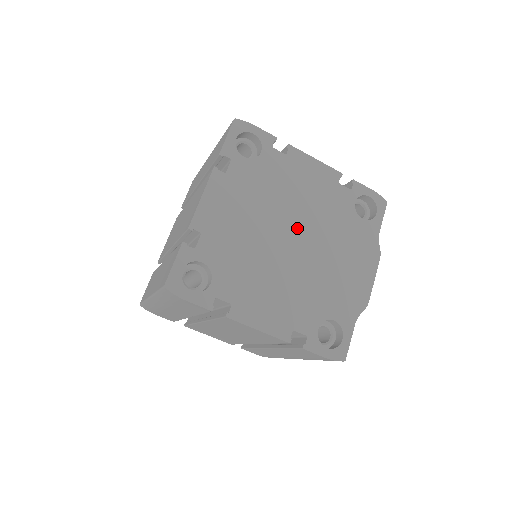
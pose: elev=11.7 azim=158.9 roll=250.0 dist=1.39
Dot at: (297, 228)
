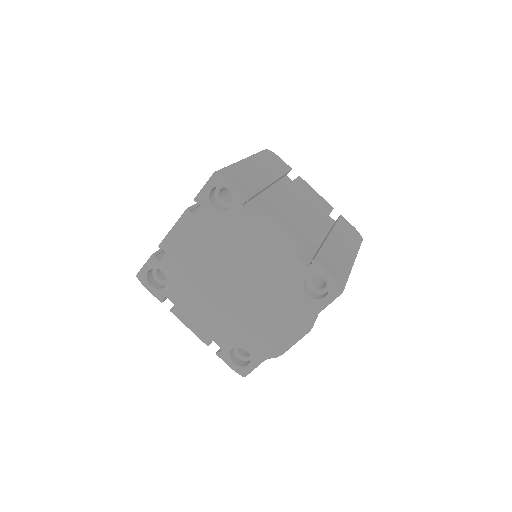
Dot at: (241, 278)
